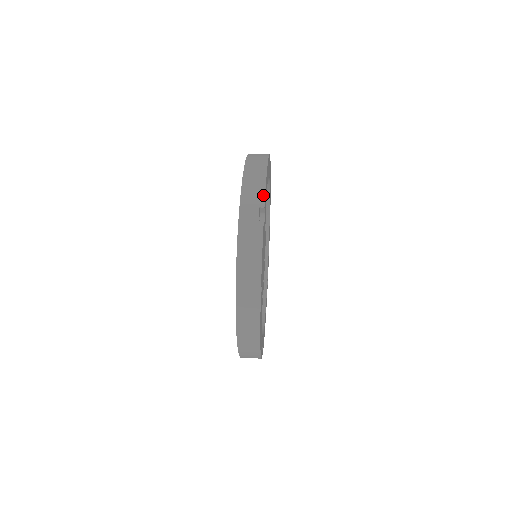
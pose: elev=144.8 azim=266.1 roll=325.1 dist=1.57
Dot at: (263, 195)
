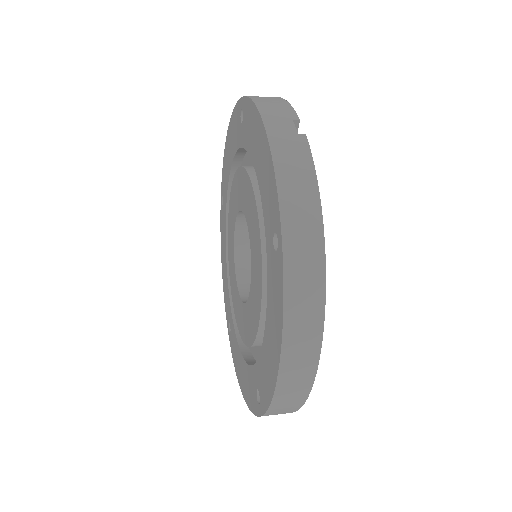
Dot at: (291, 109)
